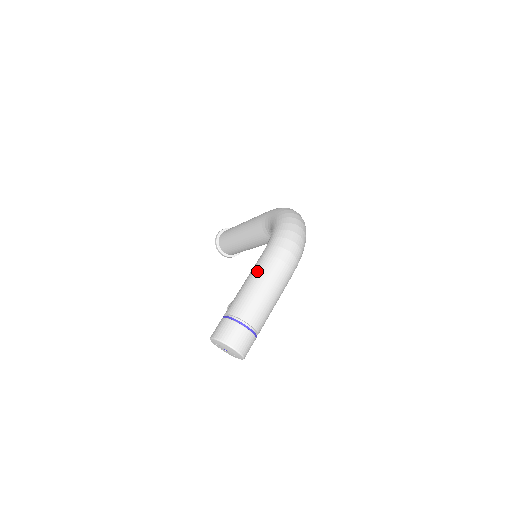
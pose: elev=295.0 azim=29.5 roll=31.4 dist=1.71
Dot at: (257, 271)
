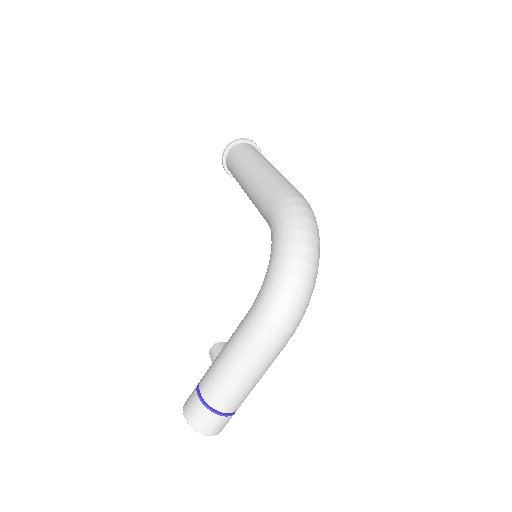
Dot at: (236, 350)
